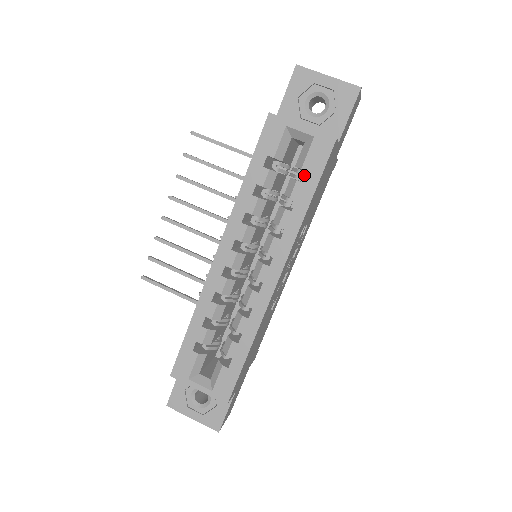
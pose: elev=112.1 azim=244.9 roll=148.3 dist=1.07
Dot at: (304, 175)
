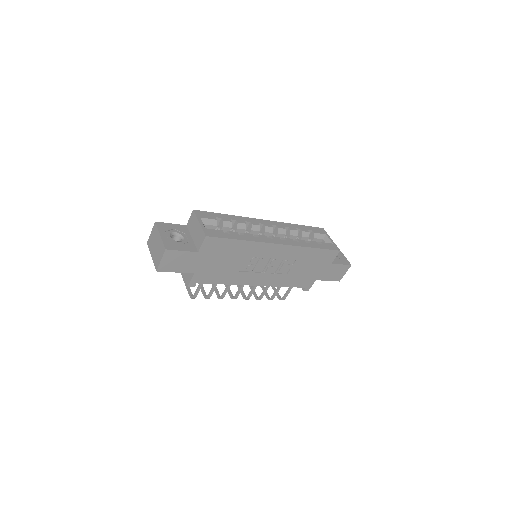
Dot at: occluded
